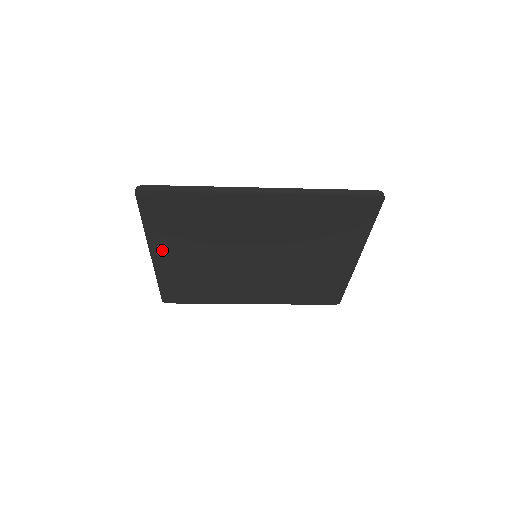
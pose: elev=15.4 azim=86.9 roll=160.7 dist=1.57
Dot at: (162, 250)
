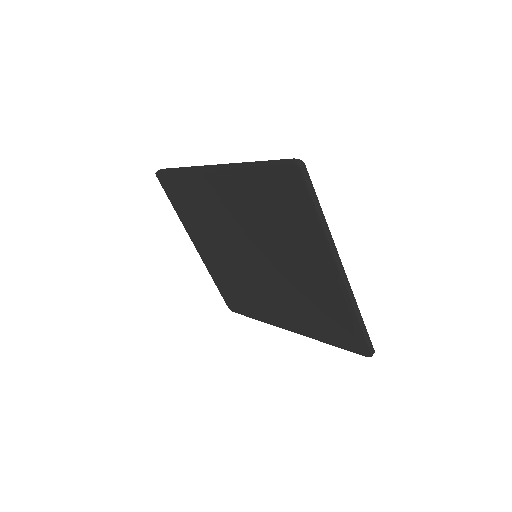
Dot at: (197, 240)
